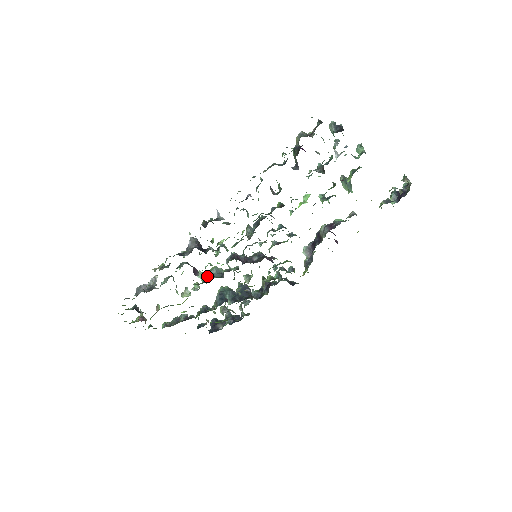
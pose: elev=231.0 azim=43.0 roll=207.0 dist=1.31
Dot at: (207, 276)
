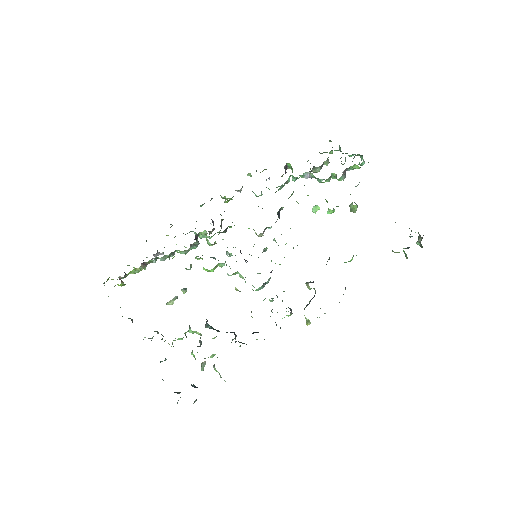
Dot at: occluded
